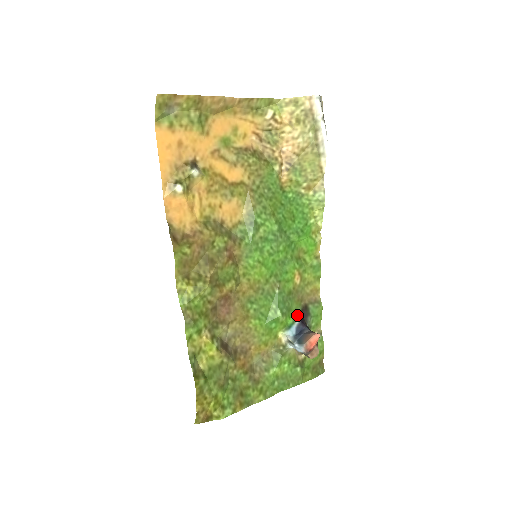
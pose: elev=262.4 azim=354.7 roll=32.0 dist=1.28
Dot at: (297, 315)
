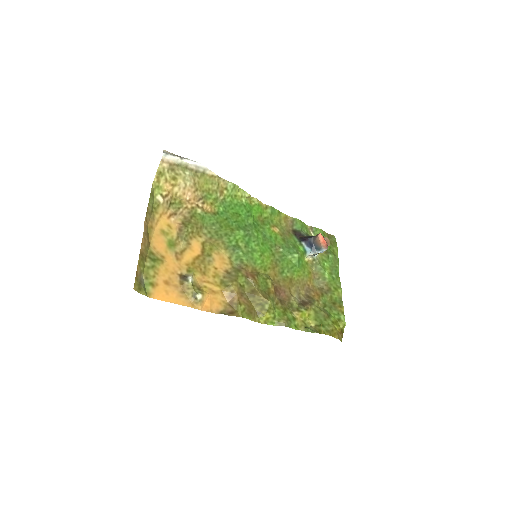
Dot at: (298, 241)
